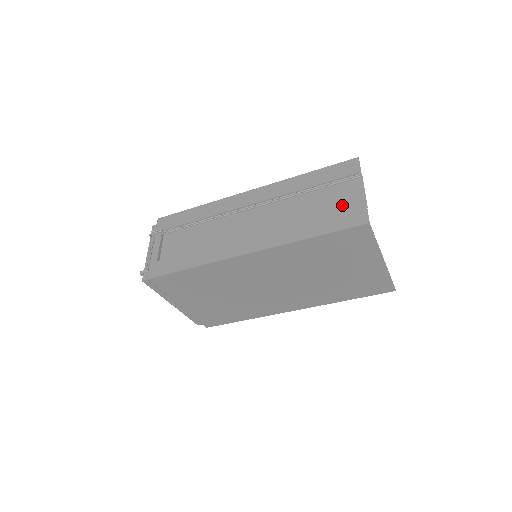
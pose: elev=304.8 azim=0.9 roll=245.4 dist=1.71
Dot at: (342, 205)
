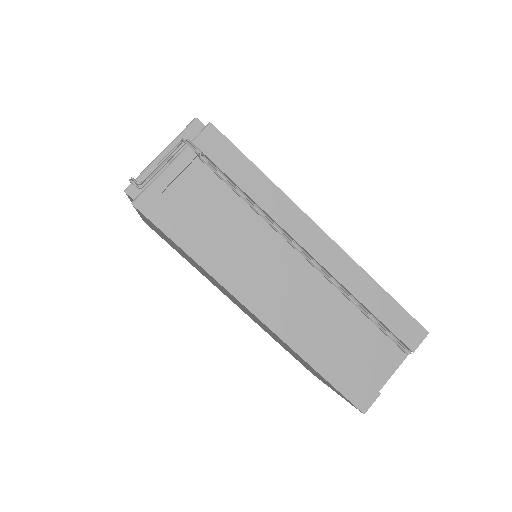
Dot at: (367, 363)
